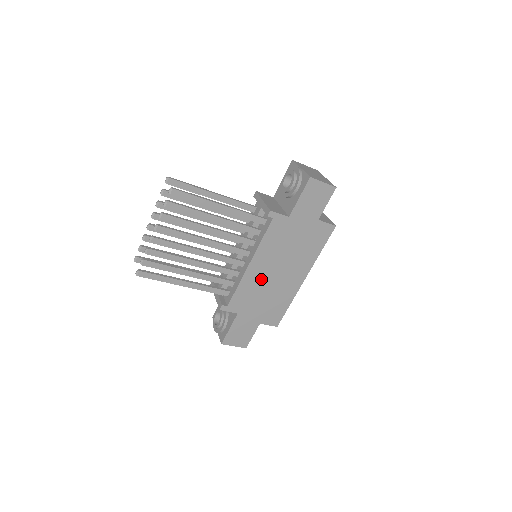
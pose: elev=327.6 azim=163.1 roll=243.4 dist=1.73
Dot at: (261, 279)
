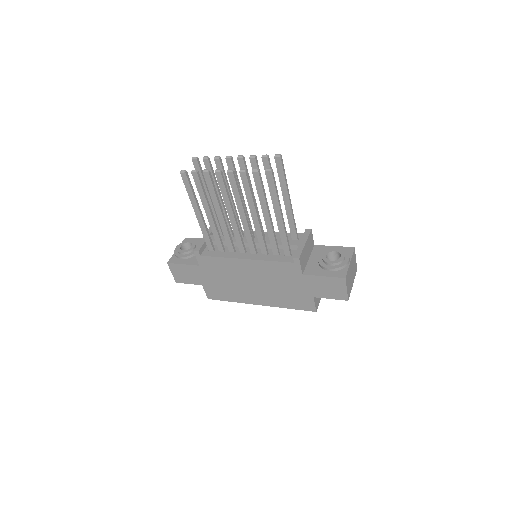
Dot at: (239, 272)
